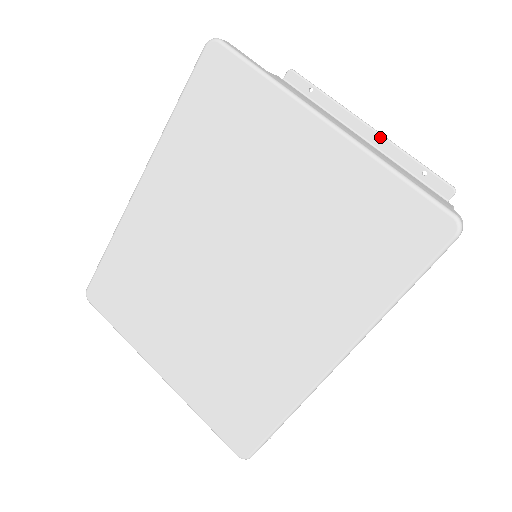
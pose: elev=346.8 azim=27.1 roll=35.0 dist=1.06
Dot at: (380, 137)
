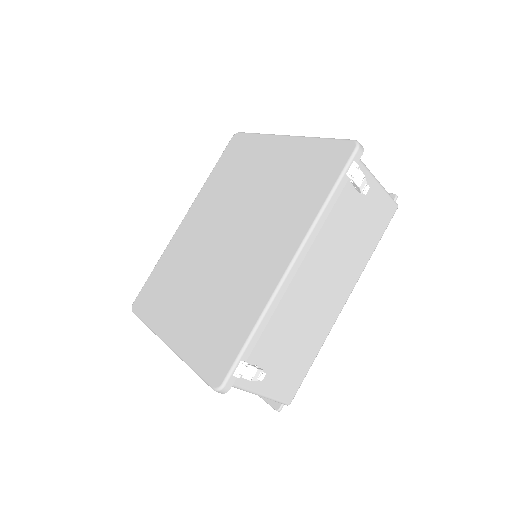
Dot at: occluded
